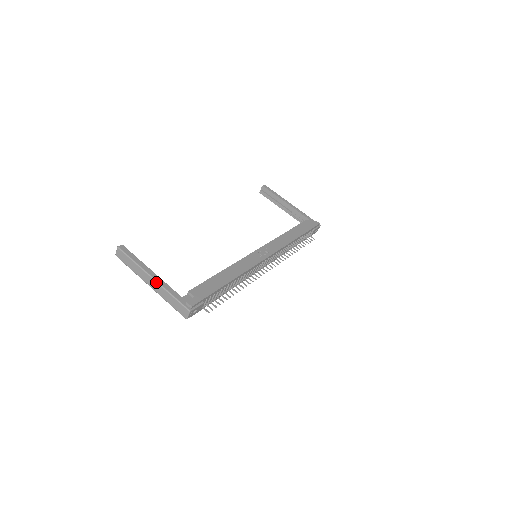
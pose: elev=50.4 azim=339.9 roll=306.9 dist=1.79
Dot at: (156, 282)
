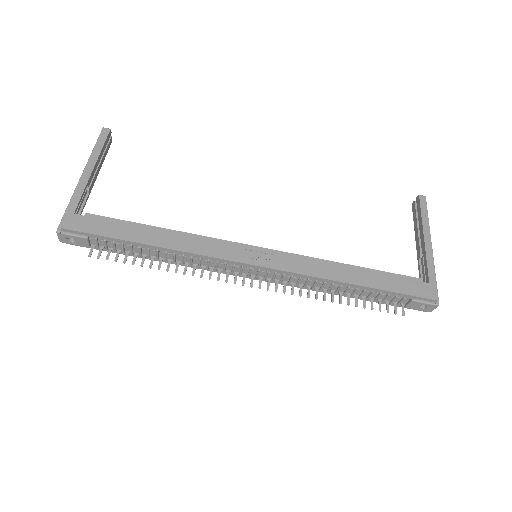
Dot at: occluded
